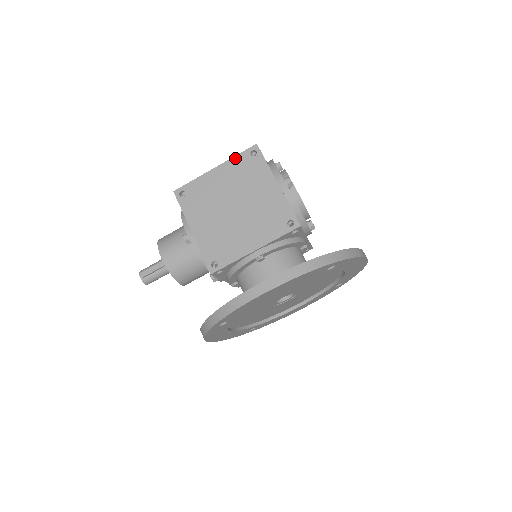
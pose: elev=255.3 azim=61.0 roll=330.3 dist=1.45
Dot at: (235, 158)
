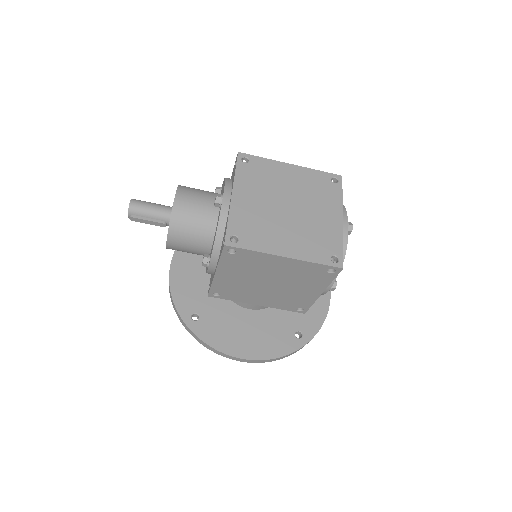
Dot at: (312, 264)
